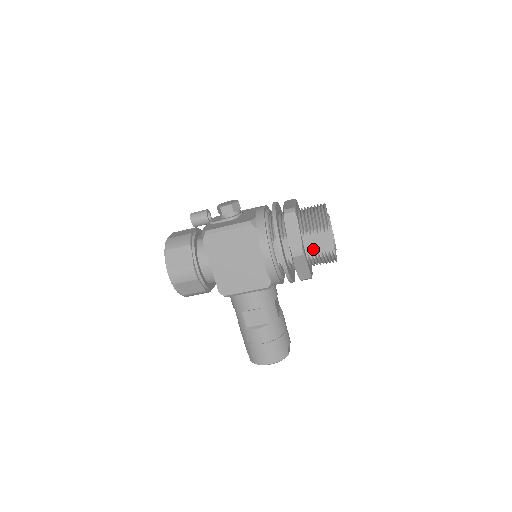
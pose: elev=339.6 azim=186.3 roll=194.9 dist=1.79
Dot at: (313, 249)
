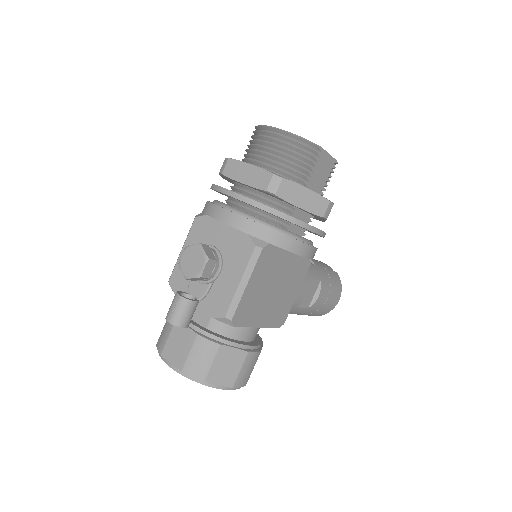
Dot at: (320, 185)
